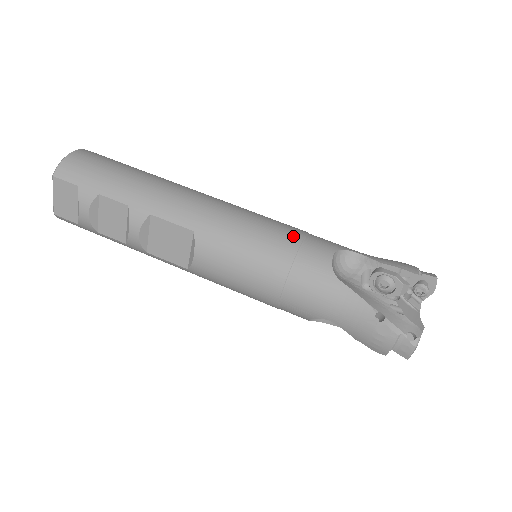
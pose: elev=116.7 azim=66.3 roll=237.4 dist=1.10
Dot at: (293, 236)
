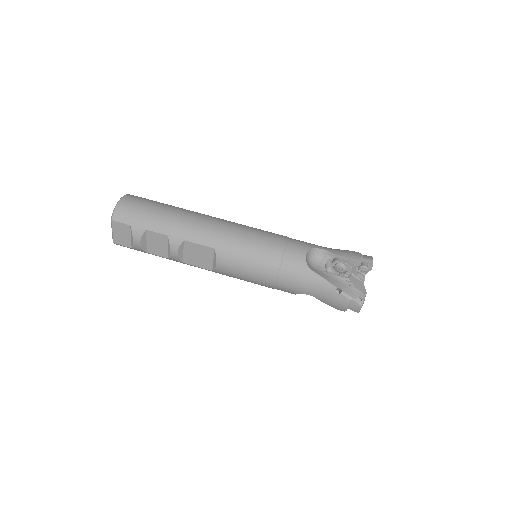
Dot at: (279, 244)
